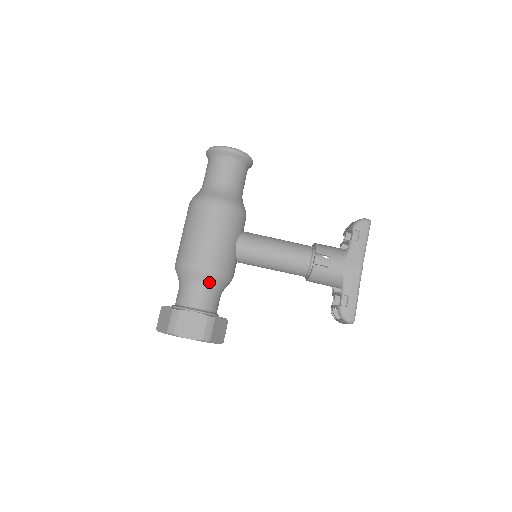
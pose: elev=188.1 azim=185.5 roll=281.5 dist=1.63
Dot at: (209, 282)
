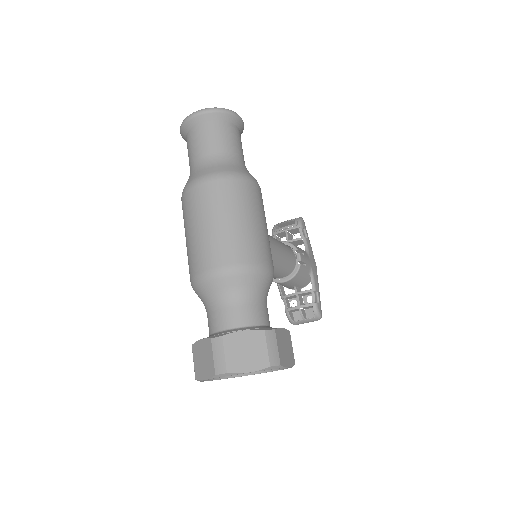
Dot at: (269, 288)
